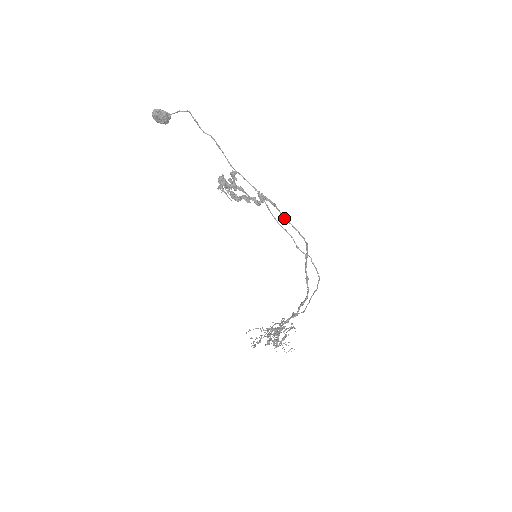
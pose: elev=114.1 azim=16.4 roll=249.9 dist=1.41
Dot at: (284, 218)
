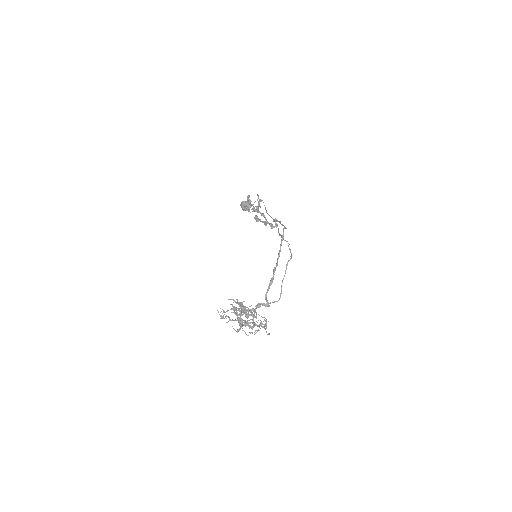
Dot at: (281, 224)
